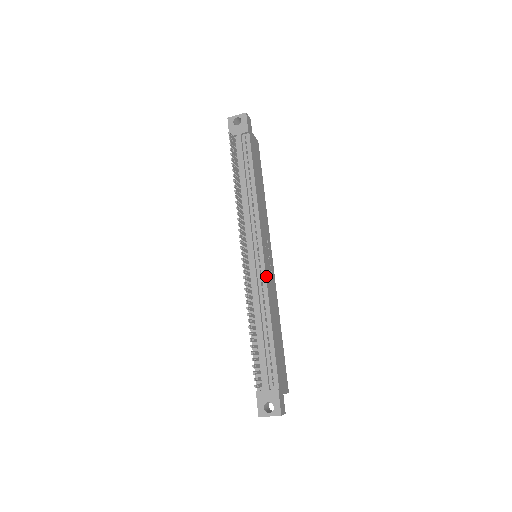
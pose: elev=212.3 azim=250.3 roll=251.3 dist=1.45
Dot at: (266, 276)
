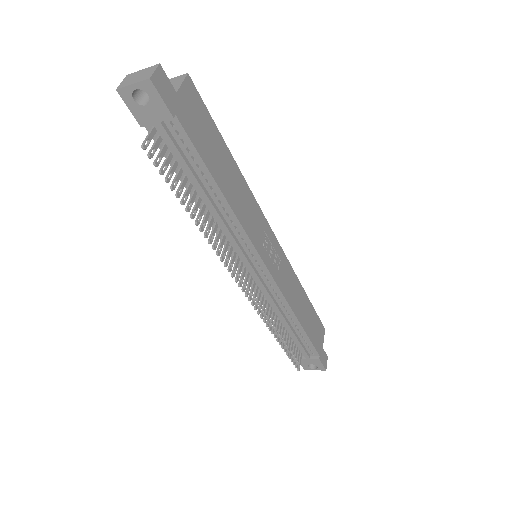
Dot at: (279, 287)
